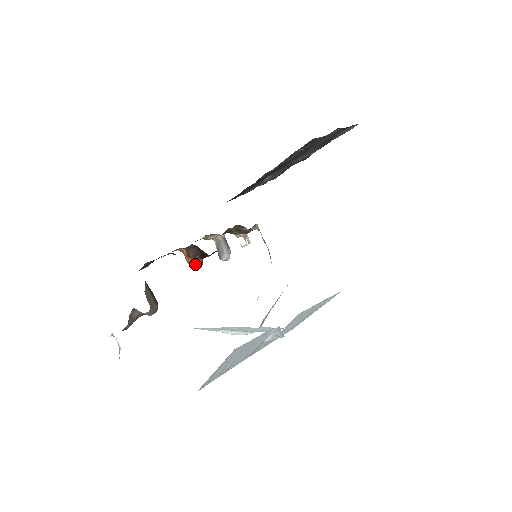
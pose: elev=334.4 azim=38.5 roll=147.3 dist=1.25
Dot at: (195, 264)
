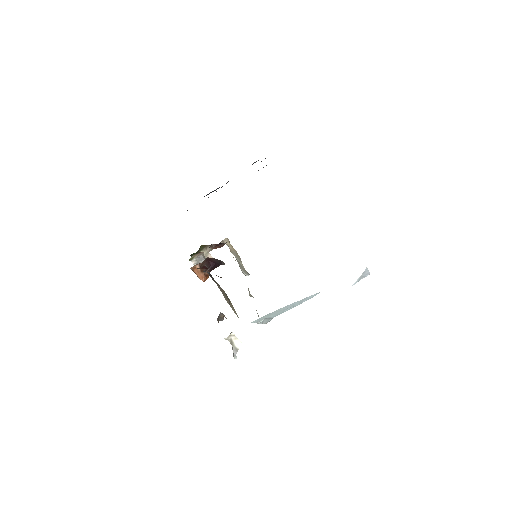
Dot at: (206, 278)
